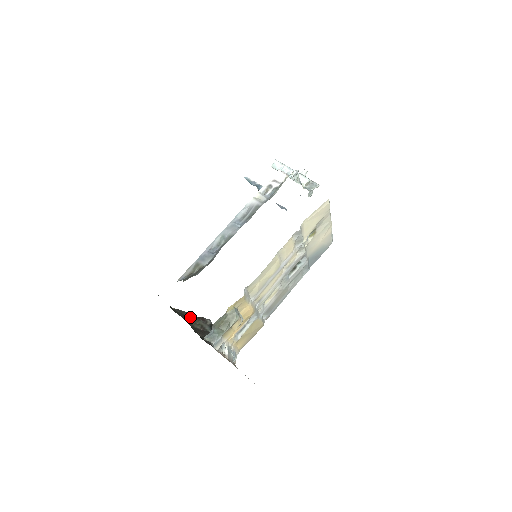
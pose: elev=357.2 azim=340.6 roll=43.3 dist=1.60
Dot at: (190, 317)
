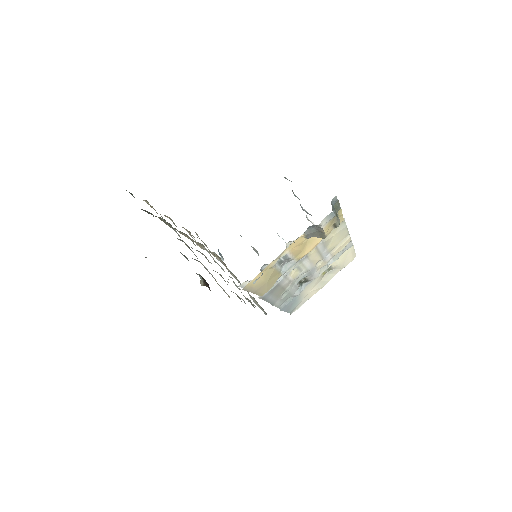
Dot at: occluded
